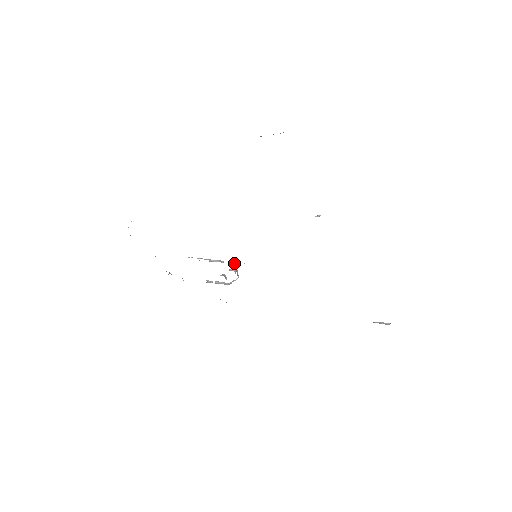
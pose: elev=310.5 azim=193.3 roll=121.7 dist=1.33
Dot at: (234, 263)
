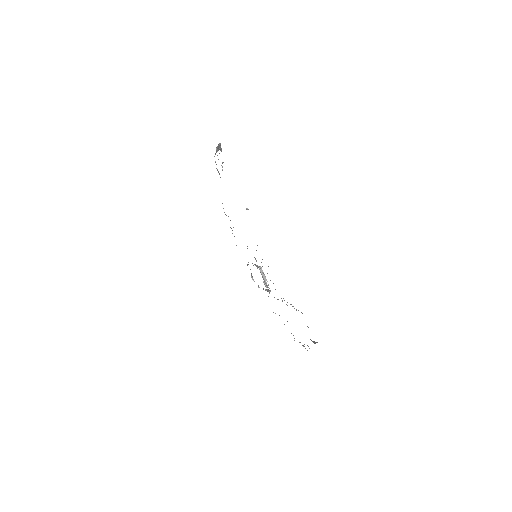
Dot at: (259, 267)
